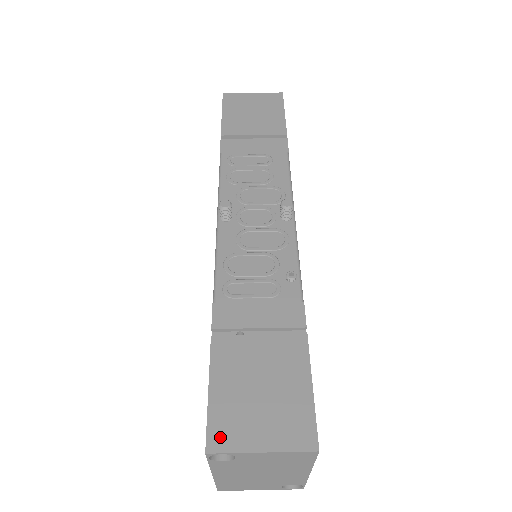
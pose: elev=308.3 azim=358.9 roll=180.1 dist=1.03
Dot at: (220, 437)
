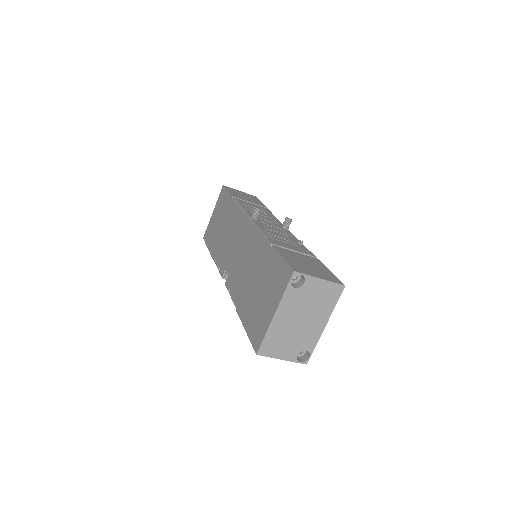
Dot at: (298, 269)
